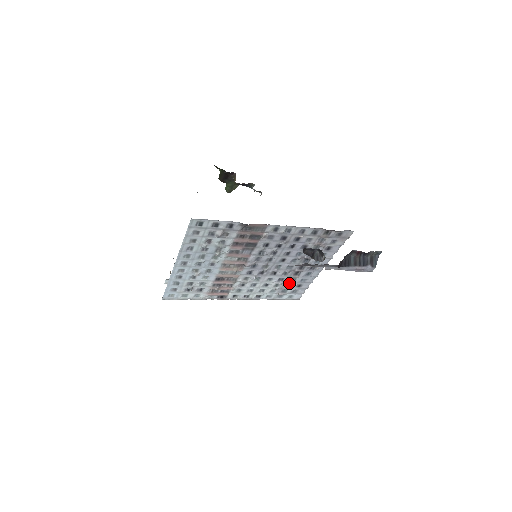
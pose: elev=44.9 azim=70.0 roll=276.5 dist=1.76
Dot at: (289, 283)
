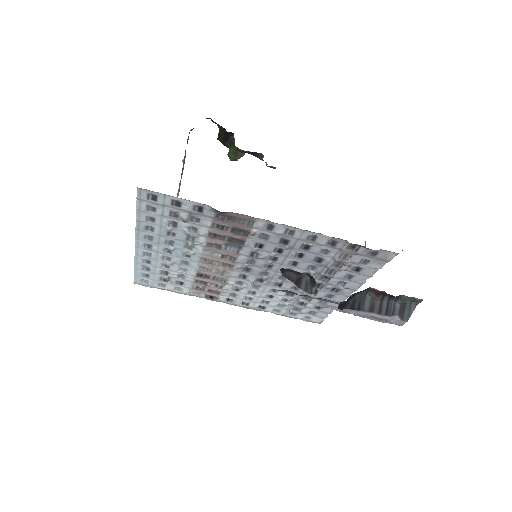
Dot at: (302, 301)
